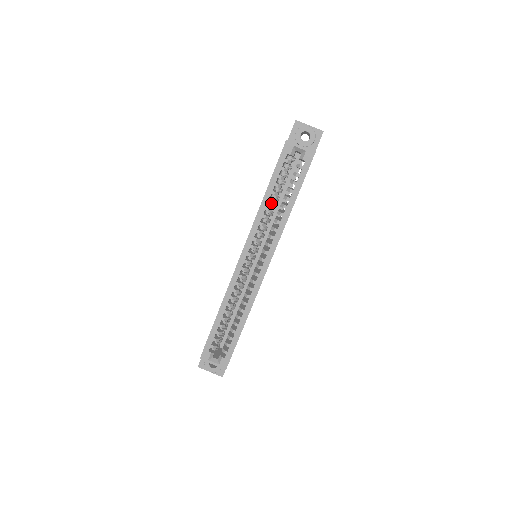
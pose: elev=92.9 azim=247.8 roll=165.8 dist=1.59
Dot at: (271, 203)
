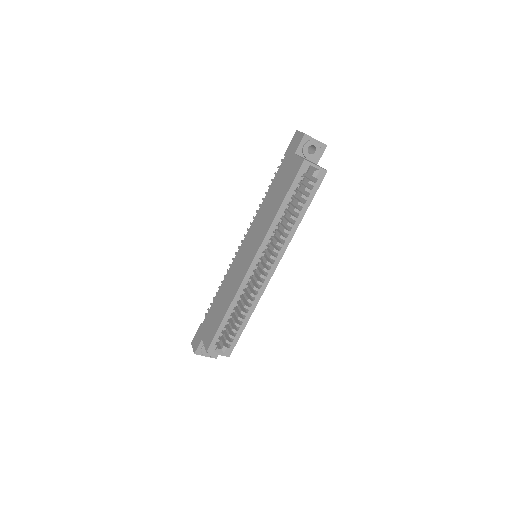
Dot at: occluded
